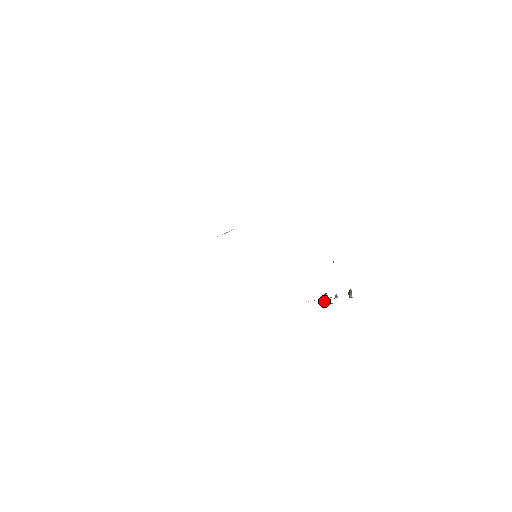
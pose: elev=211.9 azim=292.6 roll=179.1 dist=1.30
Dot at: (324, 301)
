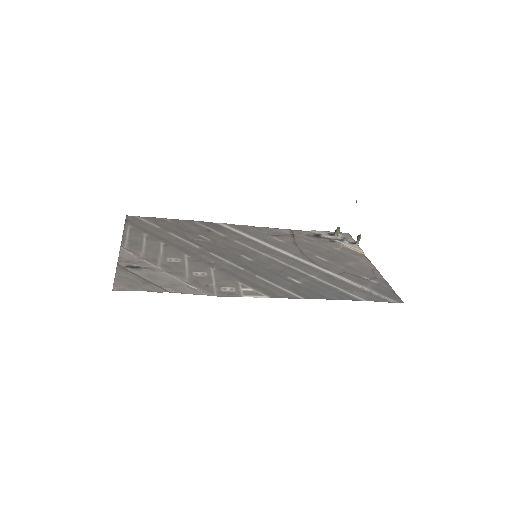
Dot at: (334, 235)
